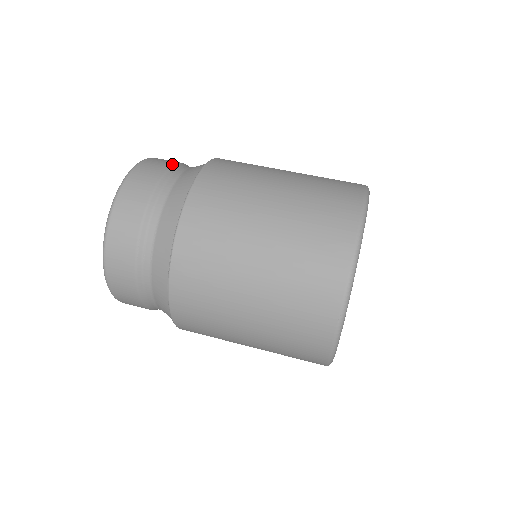
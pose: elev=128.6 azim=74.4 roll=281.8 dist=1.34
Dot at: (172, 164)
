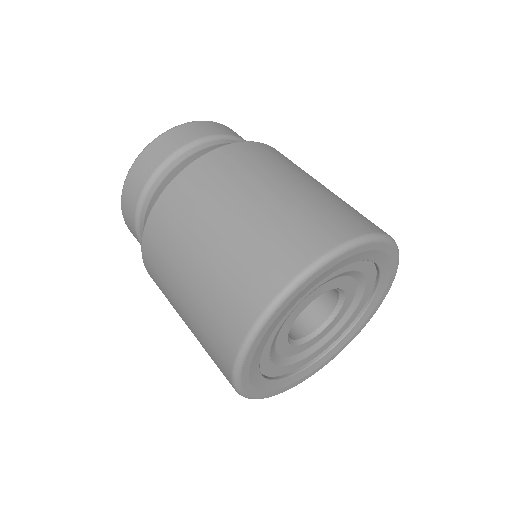
Dot at: occluded
